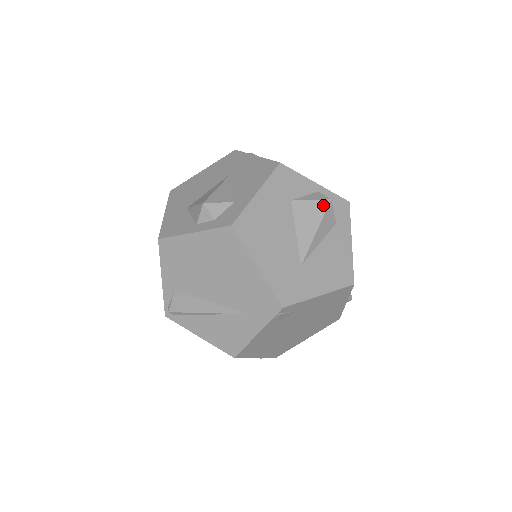
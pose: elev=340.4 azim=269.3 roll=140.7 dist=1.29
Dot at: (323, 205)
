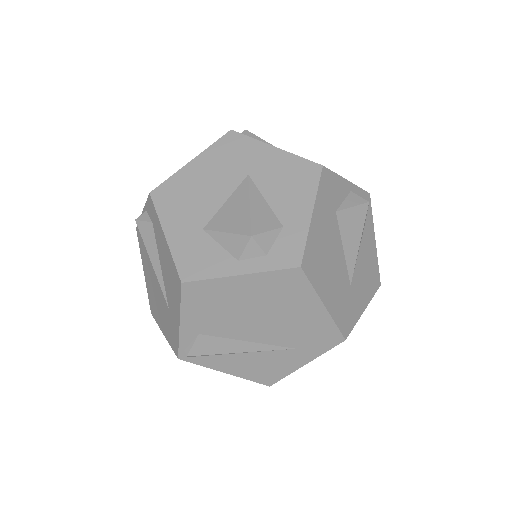
Dot at: (363, 210)
